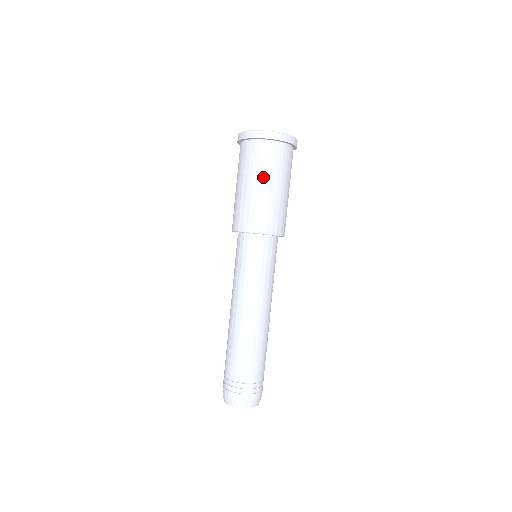
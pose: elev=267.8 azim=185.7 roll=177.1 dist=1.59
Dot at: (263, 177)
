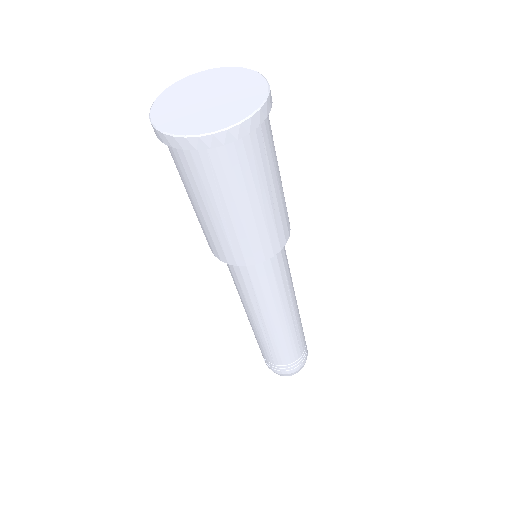
Dot at: (254, 193)
